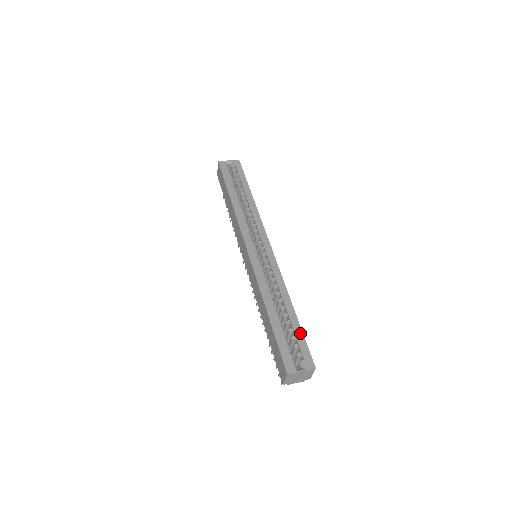
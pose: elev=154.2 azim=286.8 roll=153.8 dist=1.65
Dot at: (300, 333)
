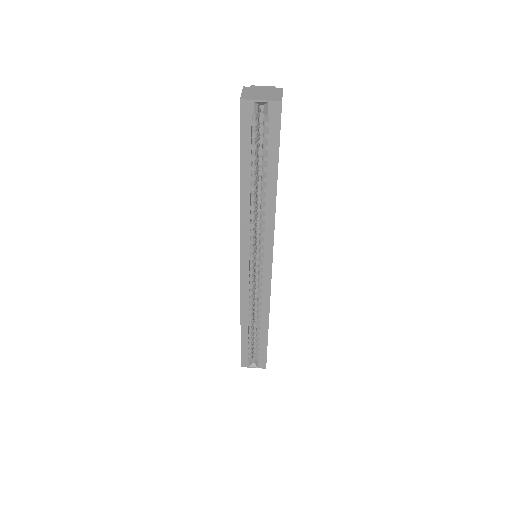
Dot at: (265, 347)
